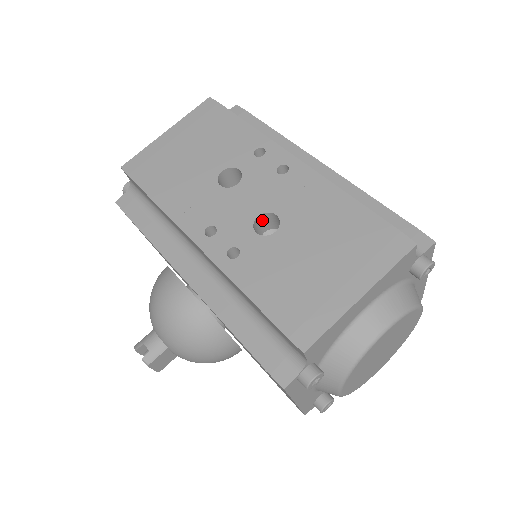
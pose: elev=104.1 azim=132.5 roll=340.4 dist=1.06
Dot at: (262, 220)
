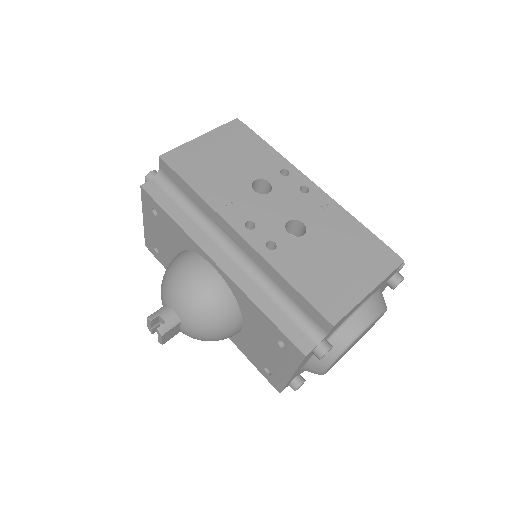
Dot at: (288, 225)
